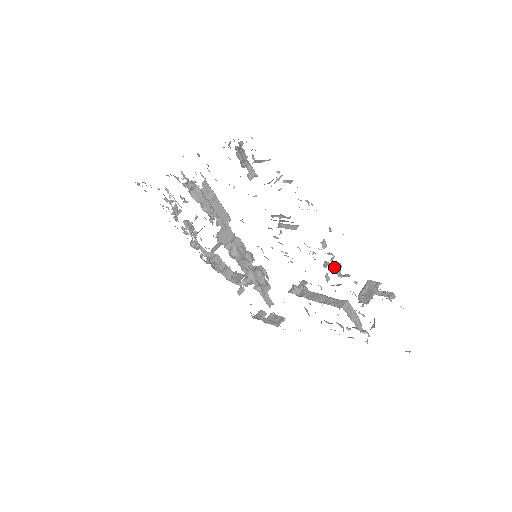
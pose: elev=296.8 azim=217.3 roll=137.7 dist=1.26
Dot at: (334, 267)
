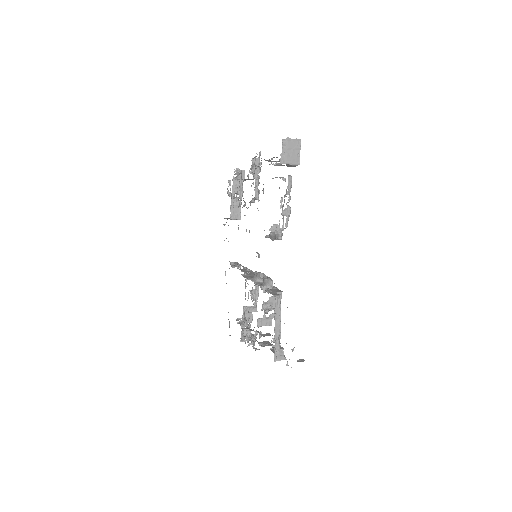
Dot at: occluded
